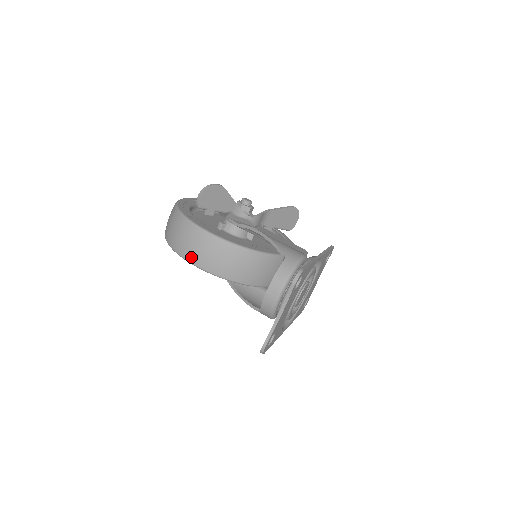
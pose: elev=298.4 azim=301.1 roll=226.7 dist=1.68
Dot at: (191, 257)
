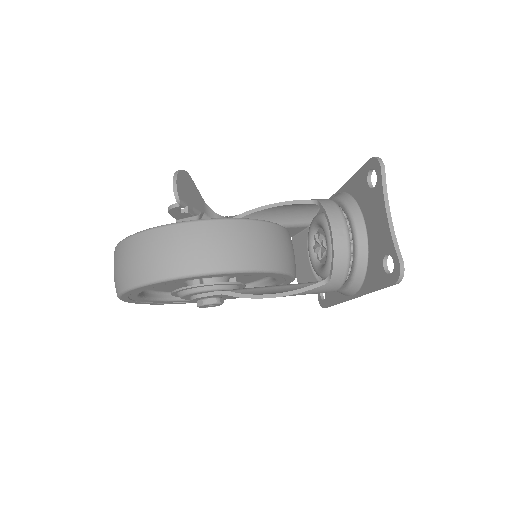
Dot at: (208, 263)
